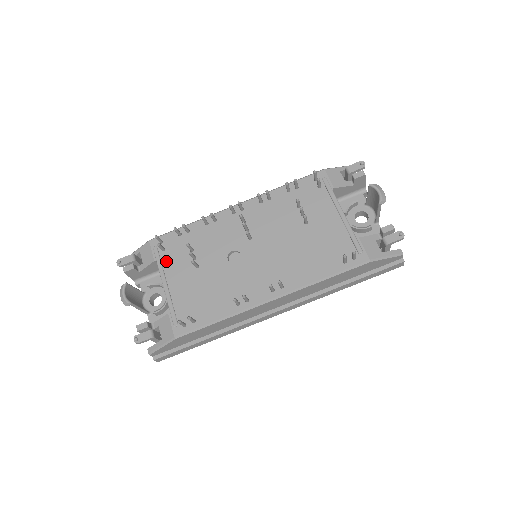
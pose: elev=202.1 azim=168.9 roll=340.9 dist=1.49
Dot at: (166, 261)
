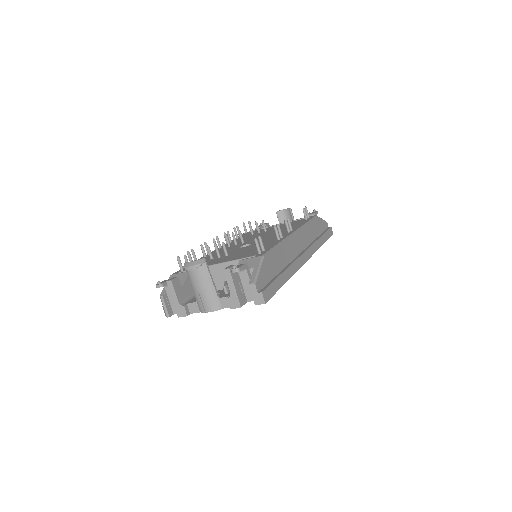
Dot at: occluded
